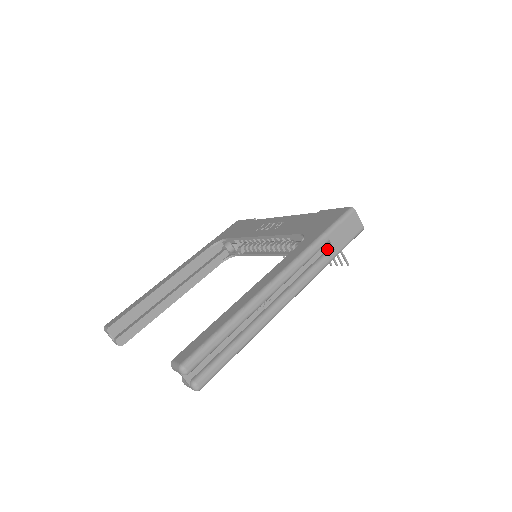
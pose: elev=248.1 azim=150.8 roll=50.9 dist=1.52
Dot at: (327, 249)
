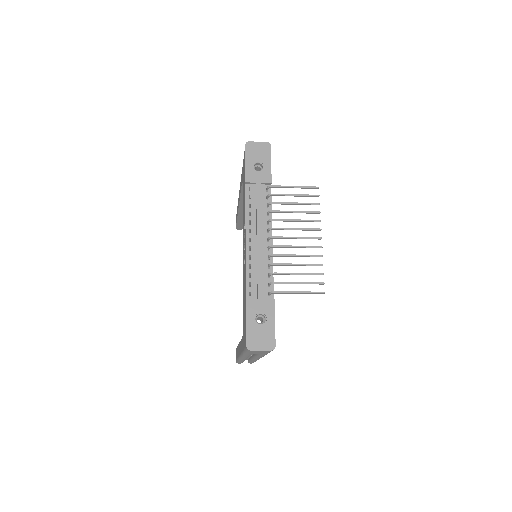
Dot at: occluded
